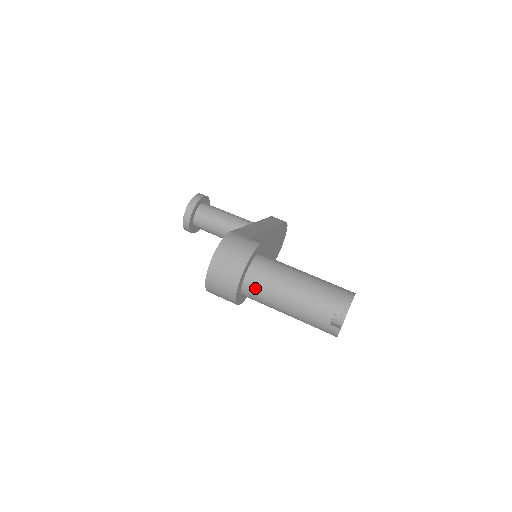
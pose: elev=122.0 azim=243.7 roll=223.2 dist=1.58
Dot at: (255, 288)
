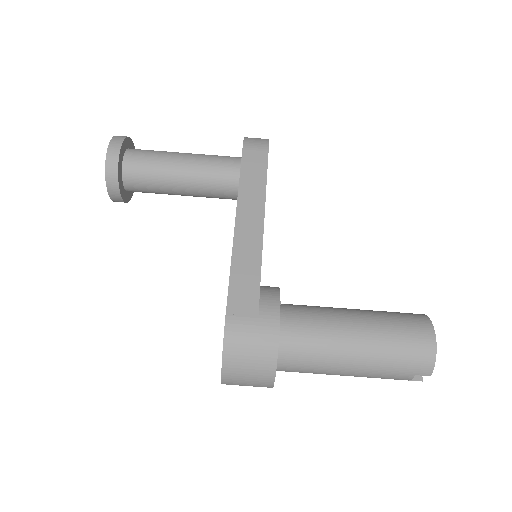
Dot at: occluded
